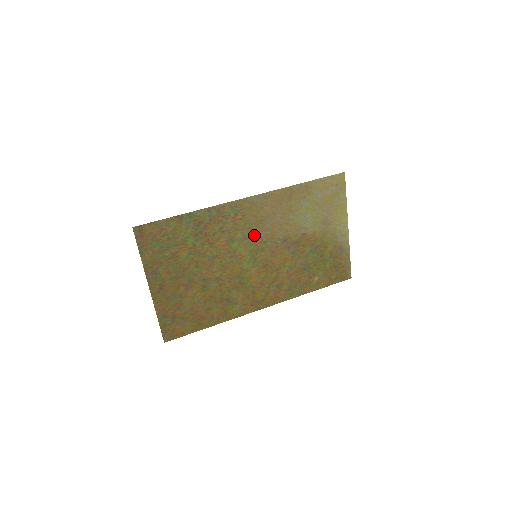
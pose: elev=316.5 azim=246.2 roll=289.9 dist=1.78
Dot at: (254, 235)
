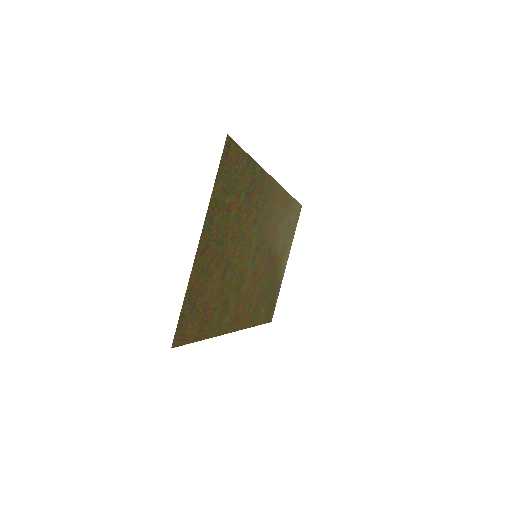
Dot at: (263, 229)
